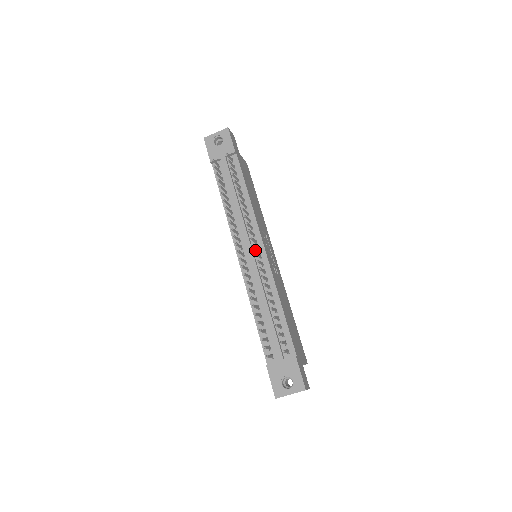
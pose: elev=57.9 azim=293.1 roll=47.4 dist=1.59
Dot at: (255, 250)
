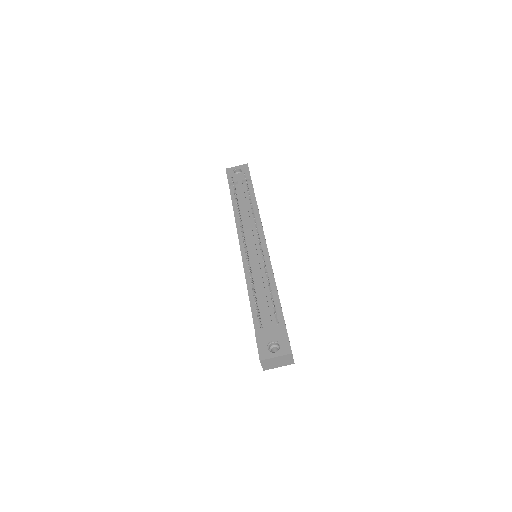
Dot at: (257, 244)
